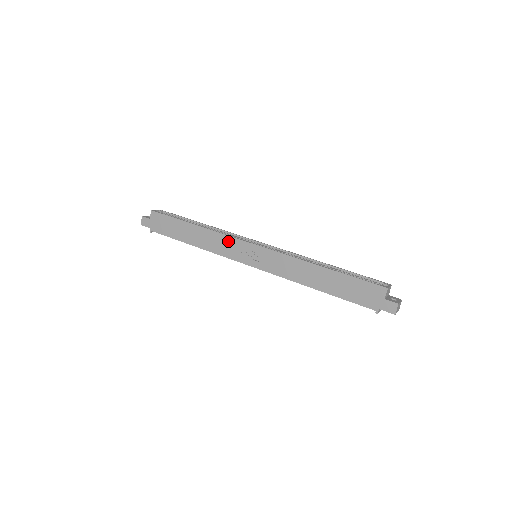
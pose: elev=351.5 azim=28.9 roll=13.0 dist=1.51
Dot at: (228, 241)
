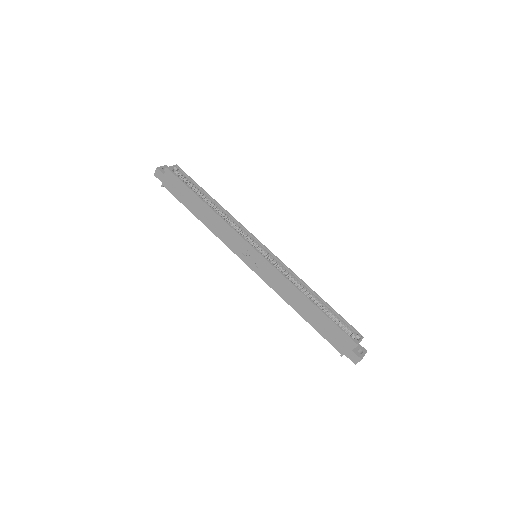
Dot at: (234, 235)
